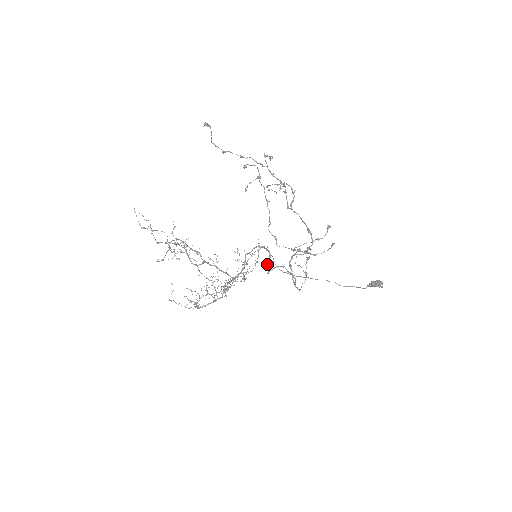
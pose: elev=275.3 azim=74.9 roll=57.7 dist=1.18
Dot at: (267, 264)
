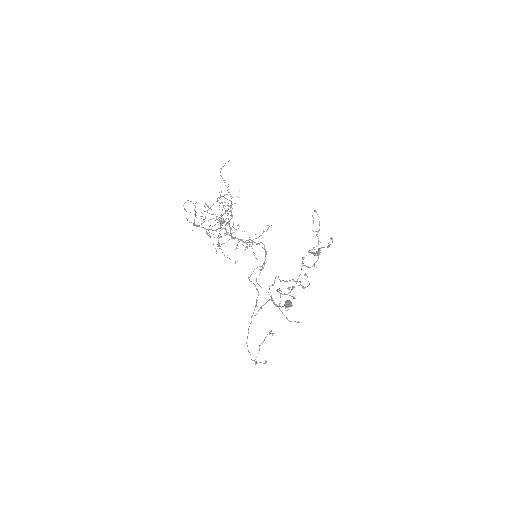
Dot at: occluded
